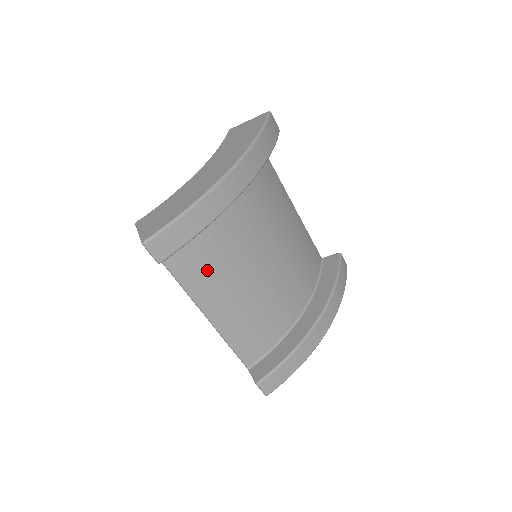
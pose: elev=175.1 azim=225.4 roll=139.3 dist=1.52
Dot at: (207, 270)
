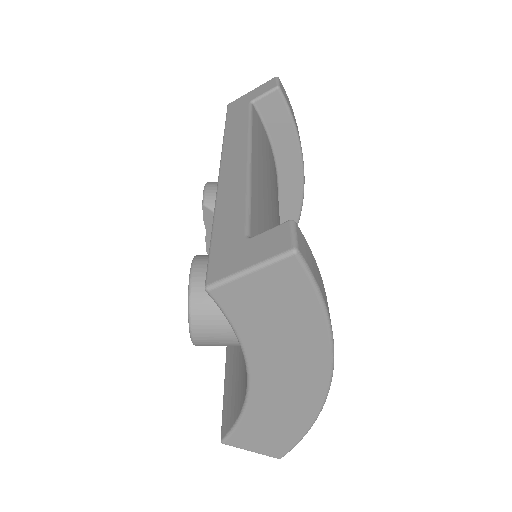
Dot at: (267, 158)
